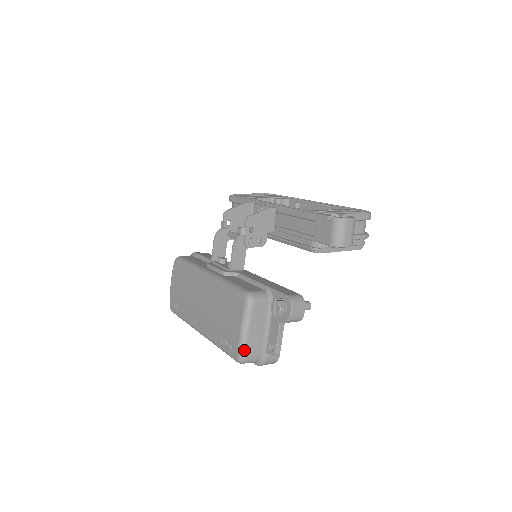
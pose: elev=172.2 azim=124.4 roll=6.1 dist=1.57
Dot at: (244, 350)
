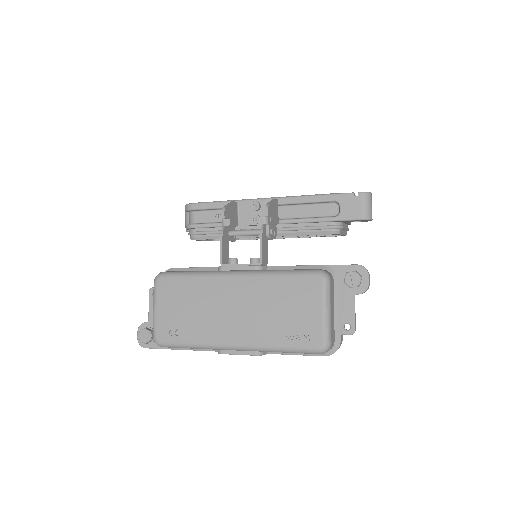
Dot at: (329, 334)
